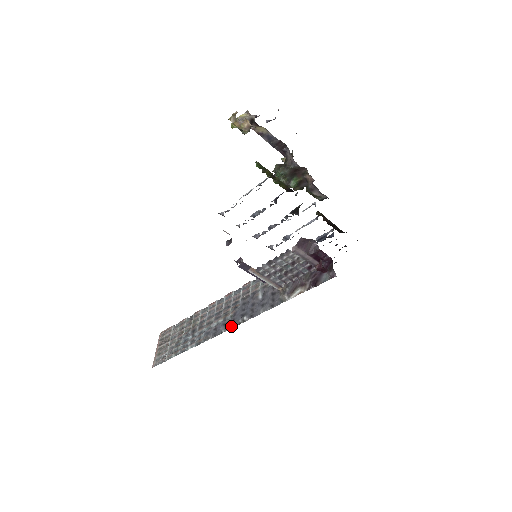
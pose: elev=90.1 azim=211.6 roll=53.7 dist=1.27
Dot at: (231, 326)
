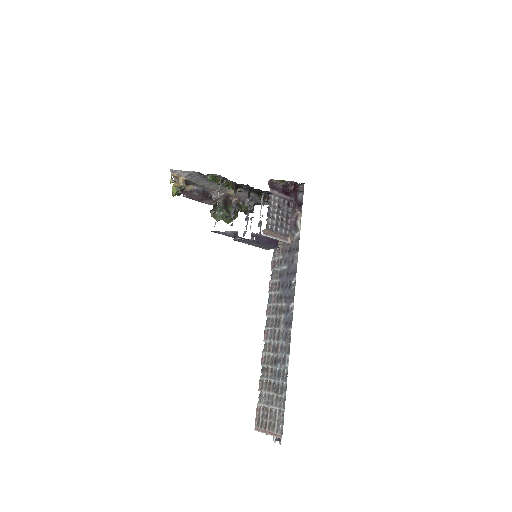
Dot at: (292, 300)
